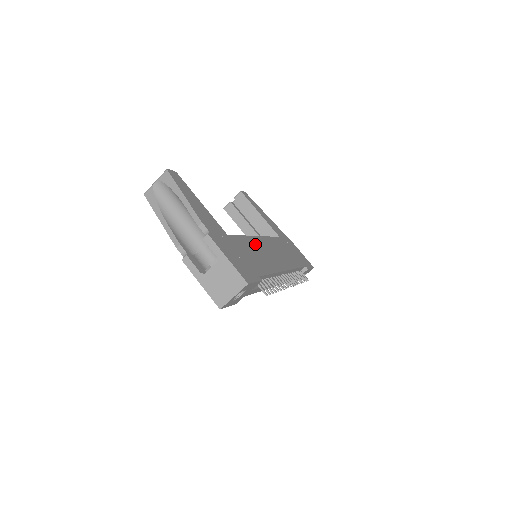
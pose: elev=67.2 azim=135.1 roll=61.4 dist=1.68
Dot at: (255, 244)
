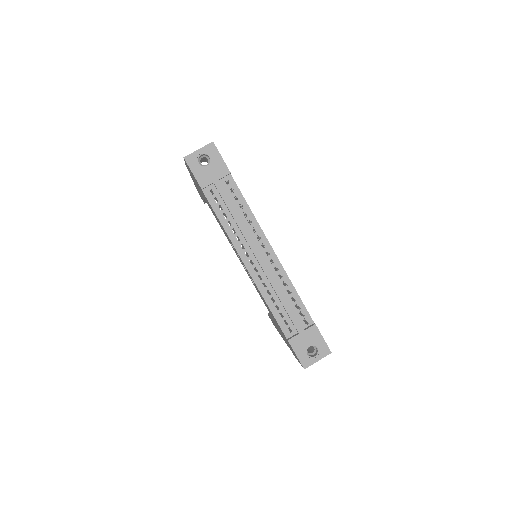
Dot at: occluded
